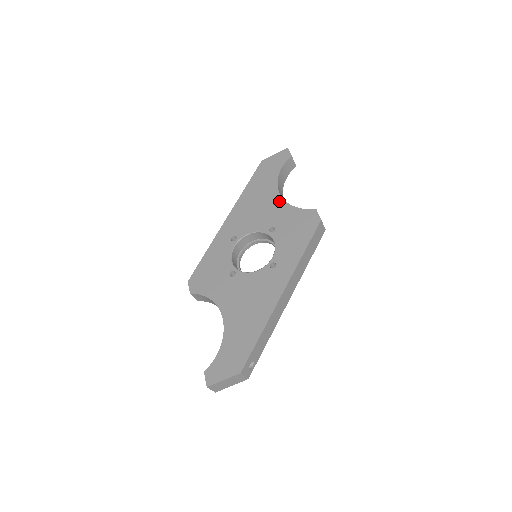
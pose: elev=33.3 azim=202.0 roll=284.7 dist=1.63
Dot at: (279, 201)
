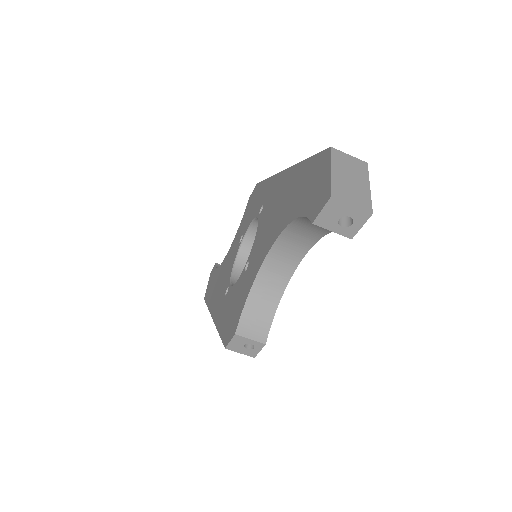
Dot at: (229, 250)
